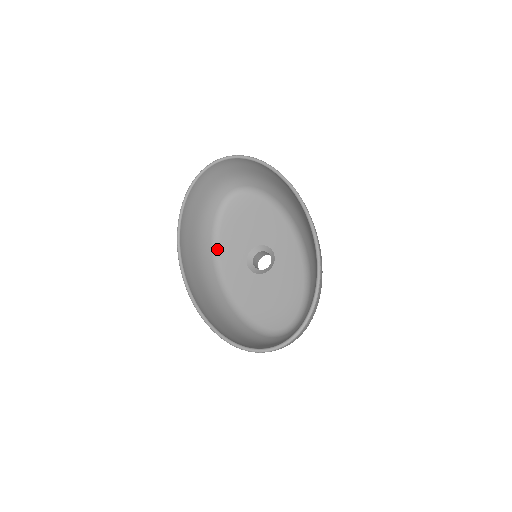
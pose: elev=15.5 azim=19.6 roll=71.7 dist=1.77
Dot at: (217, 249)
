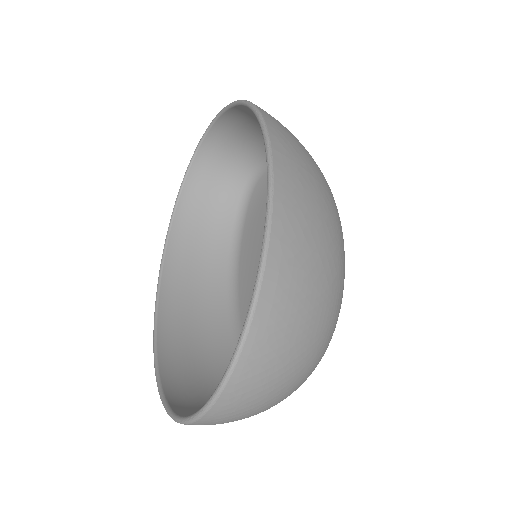
Dot at: (236, 262)
